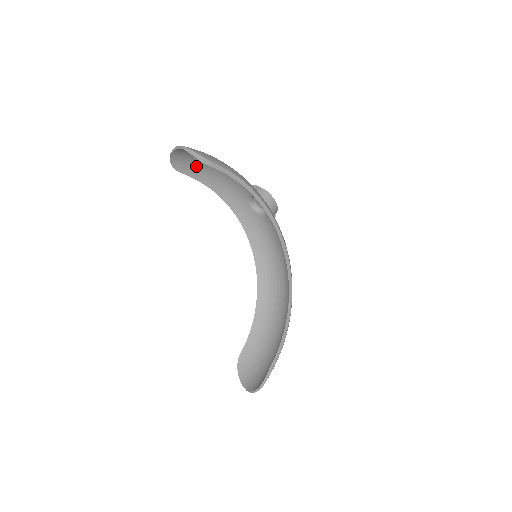
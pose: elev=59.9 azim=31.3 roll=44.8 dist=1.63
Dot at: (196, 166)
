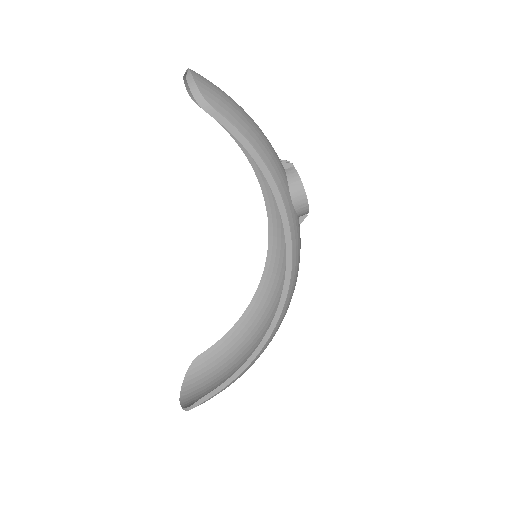
Dot at: occluded
